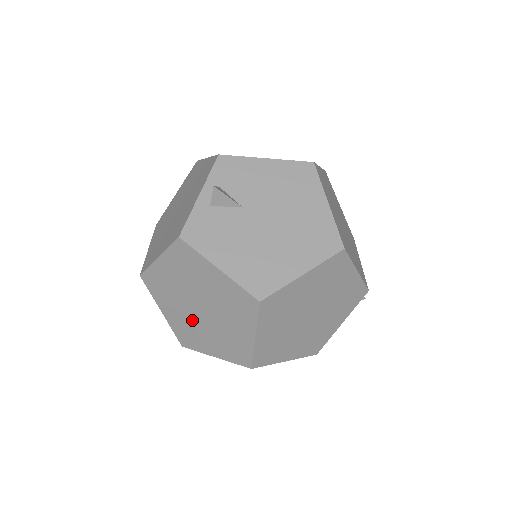
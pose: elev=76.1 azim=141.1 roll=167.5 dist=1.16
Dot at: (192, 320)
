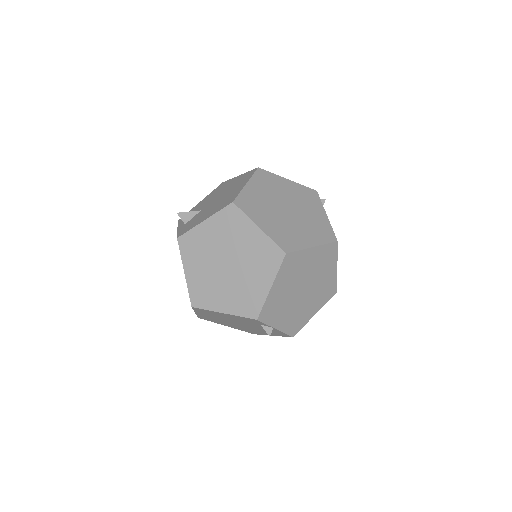
Dot at: (235, 283)
